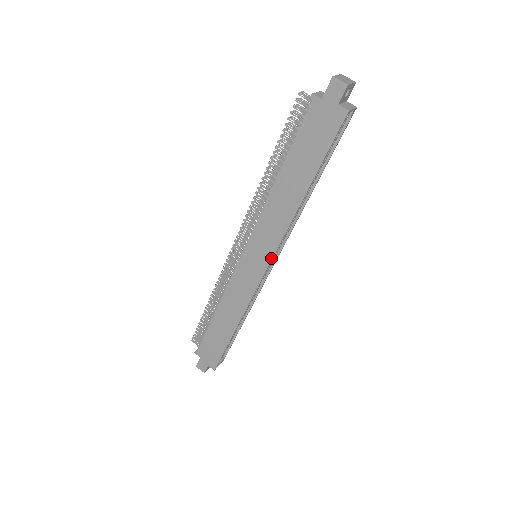
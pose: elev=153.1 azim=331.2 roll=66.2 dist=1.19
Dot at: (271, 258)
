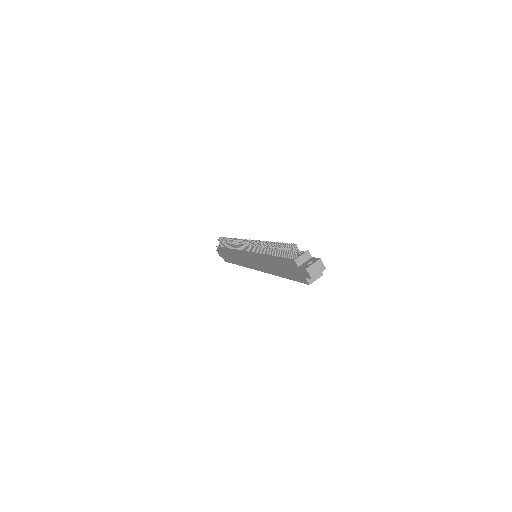
Dot at: occluded
